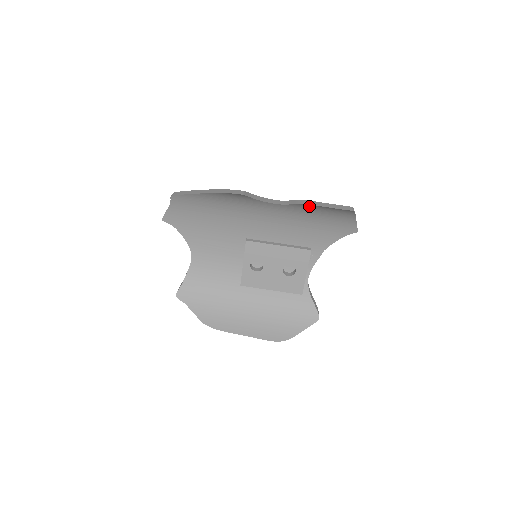
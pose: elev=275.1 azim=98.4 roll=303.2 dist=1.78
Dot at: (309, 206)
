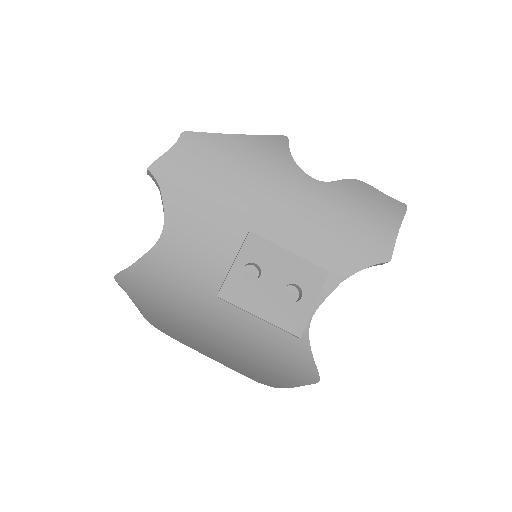
Dot at: (355, 189)
